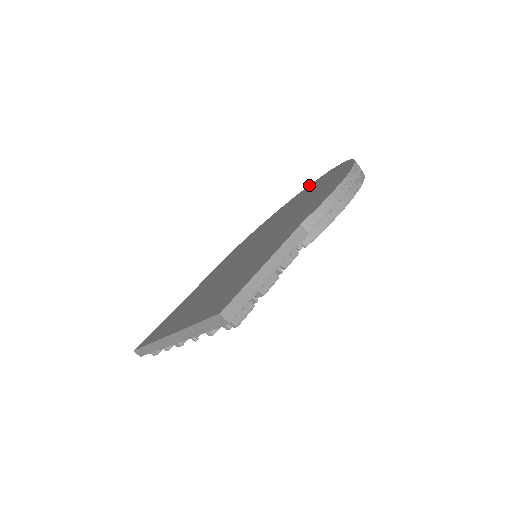
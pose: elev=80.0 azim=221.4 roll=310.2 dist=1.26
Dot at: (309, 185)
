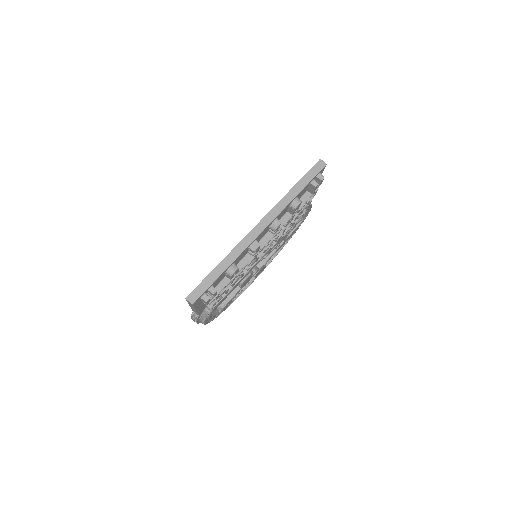
Dot at: occluded
